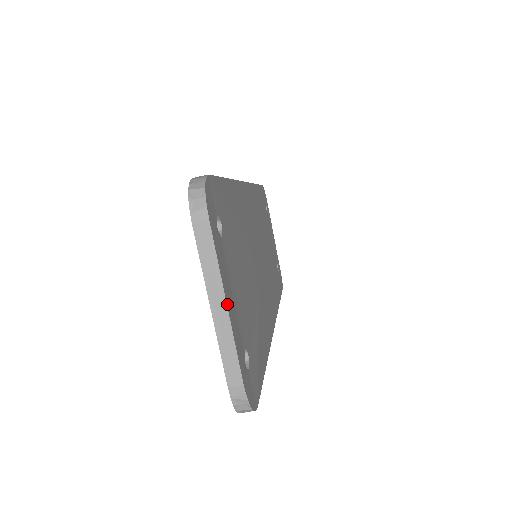
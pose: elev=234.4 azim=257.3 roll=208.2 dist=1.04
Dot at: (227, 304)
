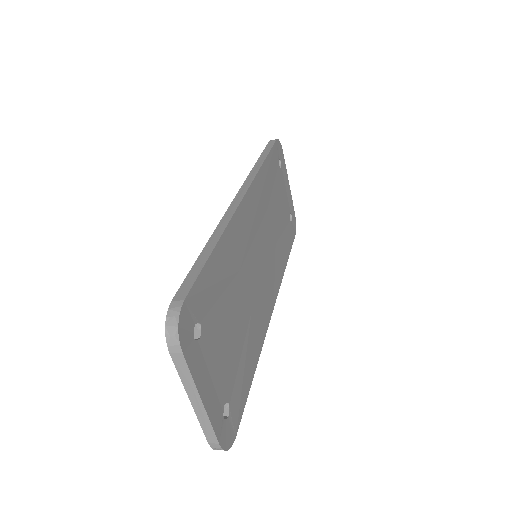
Dot at: (203, 400)
